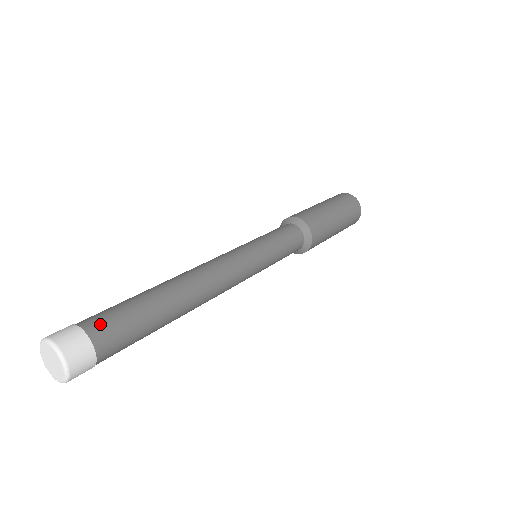
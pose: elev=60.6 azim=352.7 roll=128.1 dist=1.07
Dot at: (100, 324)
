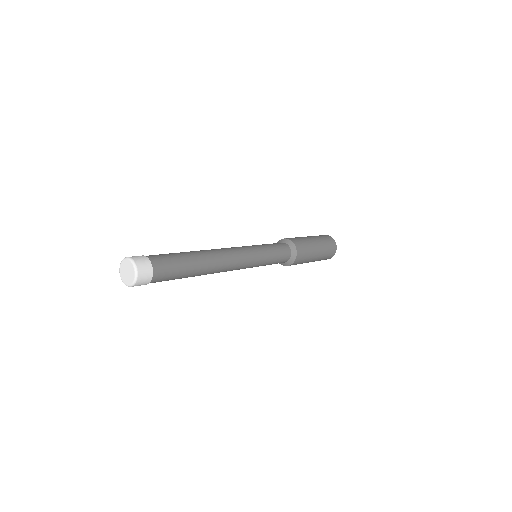
Dot at: occluded
